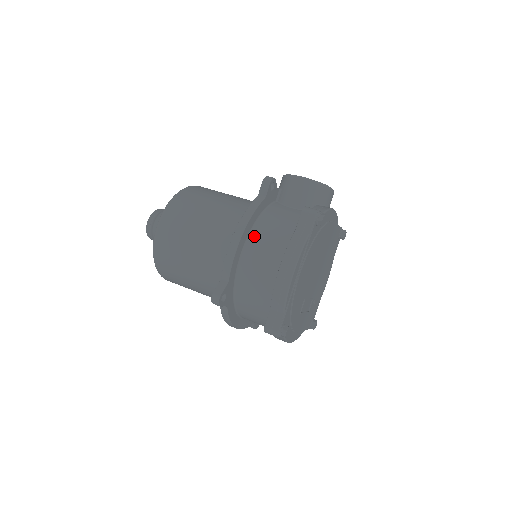
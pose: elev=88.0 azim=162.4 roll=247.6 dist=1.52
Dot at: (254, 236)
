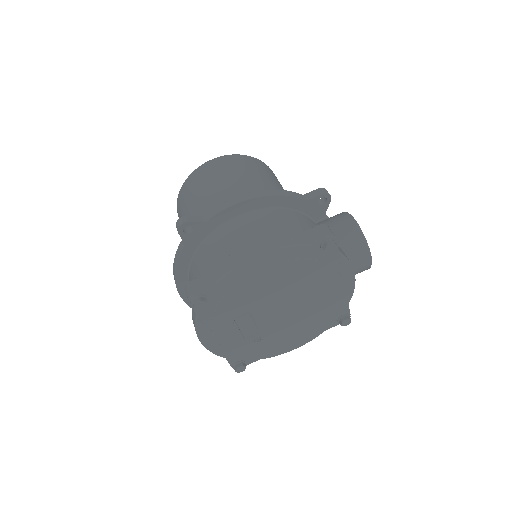
Dot at: (264, 212)
